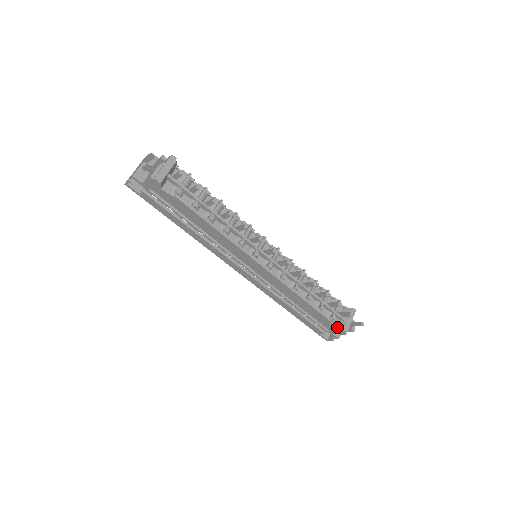
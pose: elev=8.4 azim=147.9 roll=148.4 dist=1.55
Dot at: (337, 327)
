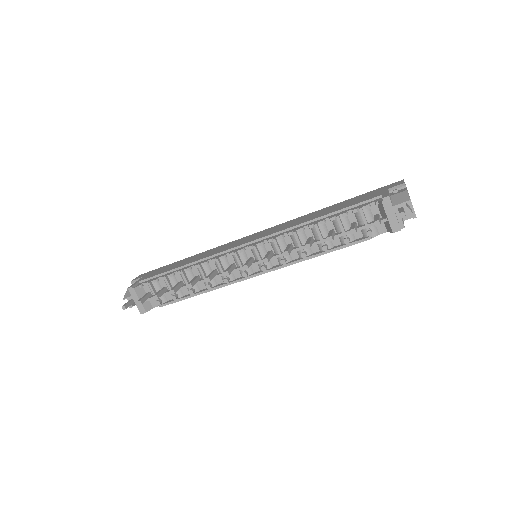
Dot at: (387, 231)
